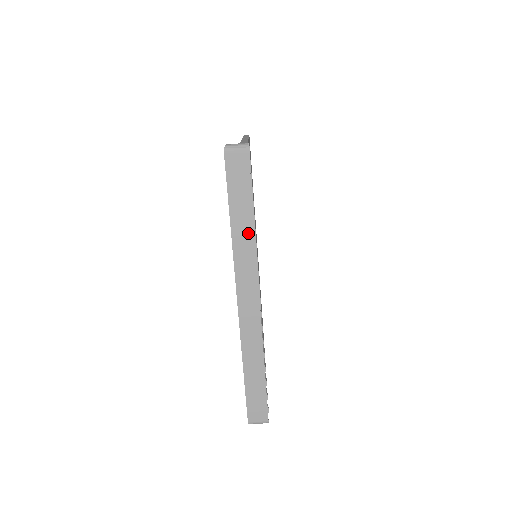
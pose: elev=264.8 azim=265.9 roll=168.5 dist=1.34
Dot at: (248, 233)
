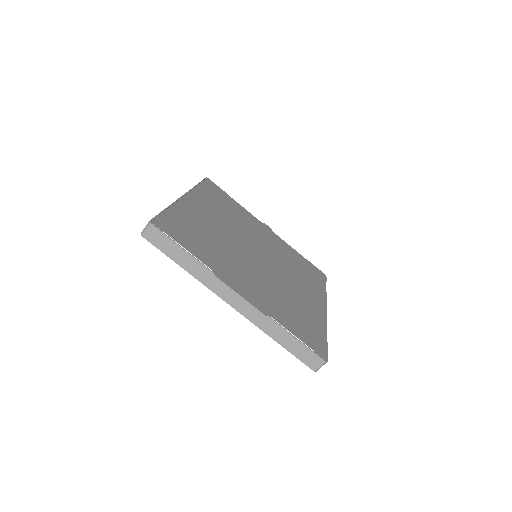
Dot at: (198, 266)
